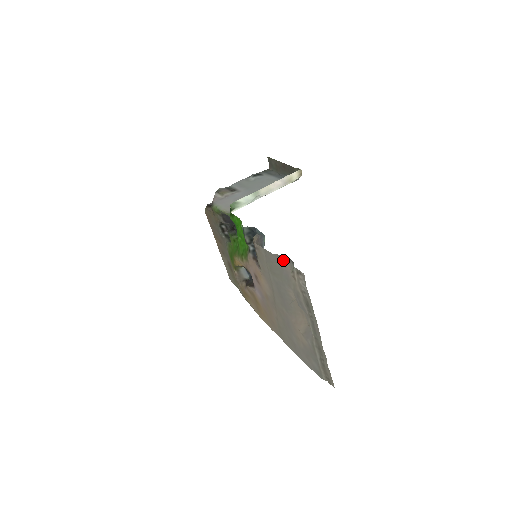
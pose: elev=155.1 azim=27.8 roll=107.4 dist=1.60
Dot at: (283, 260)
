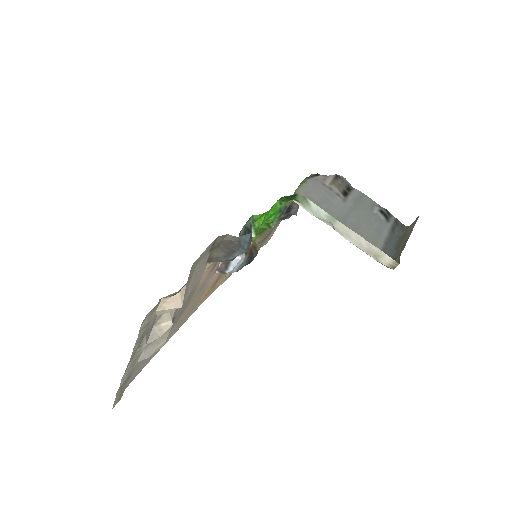
Dot at: (187, 282)
